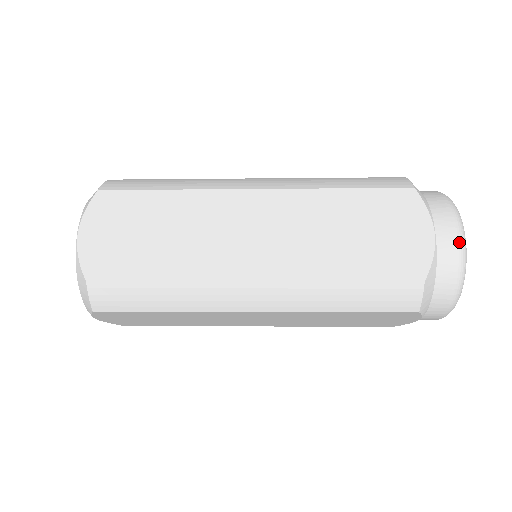
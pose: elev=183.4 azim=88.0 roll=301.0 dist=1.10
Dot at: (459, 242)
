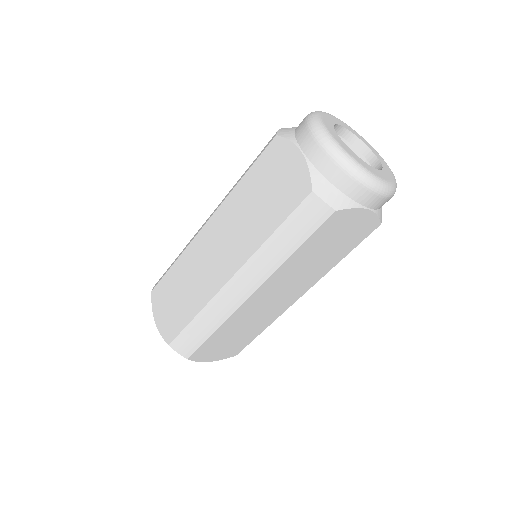
Dot at: (319, 142)
